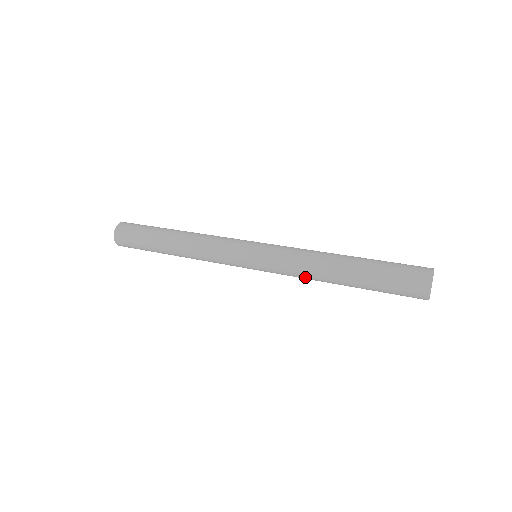
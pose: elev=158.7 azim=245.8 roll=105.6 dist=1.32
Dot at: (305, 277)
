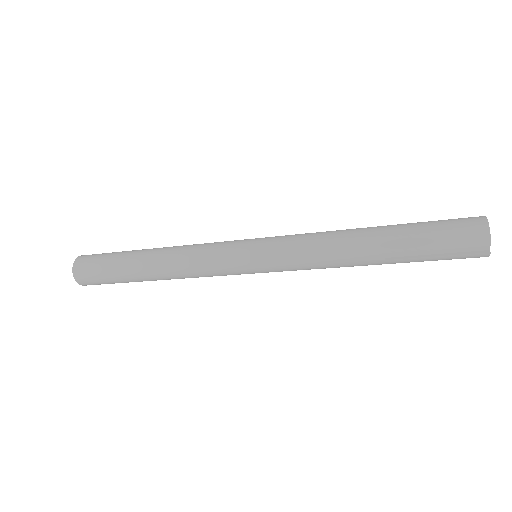
Dot at: (322, 251)
